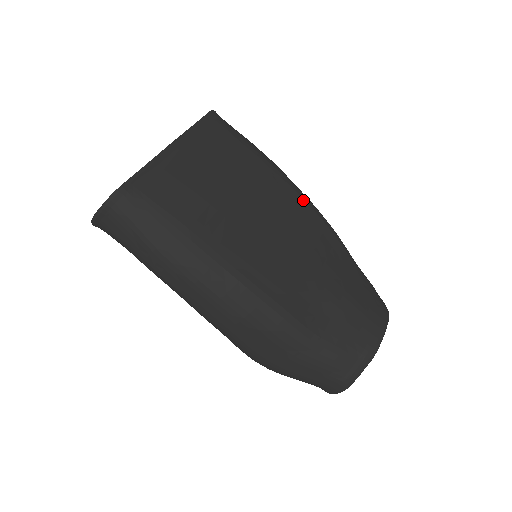
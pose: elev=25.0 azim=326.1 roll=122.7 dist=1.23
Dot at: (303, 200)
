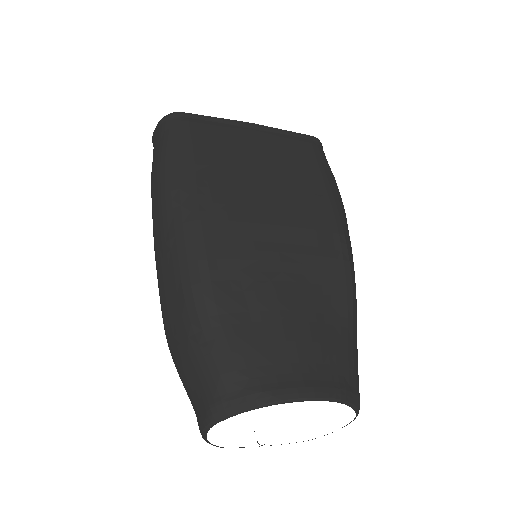
Dot at: (337, 231)
